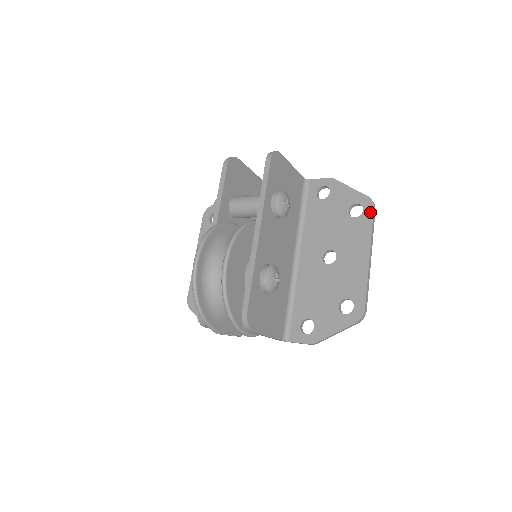
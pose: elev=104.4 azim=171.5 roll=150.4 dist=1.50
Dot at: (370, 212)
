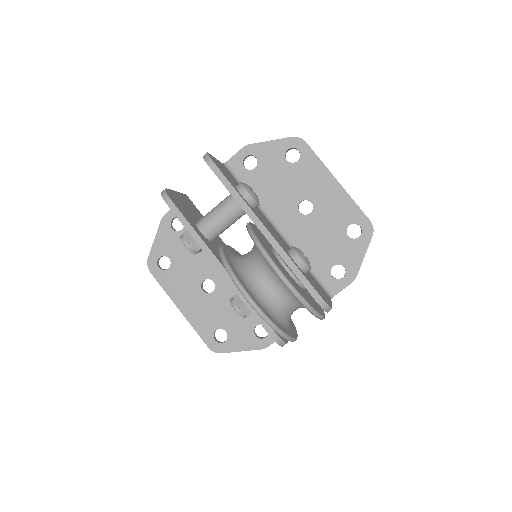
Dot at: (306, 148)
